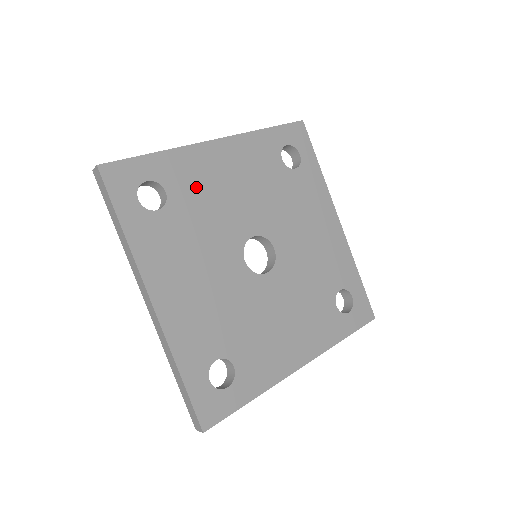
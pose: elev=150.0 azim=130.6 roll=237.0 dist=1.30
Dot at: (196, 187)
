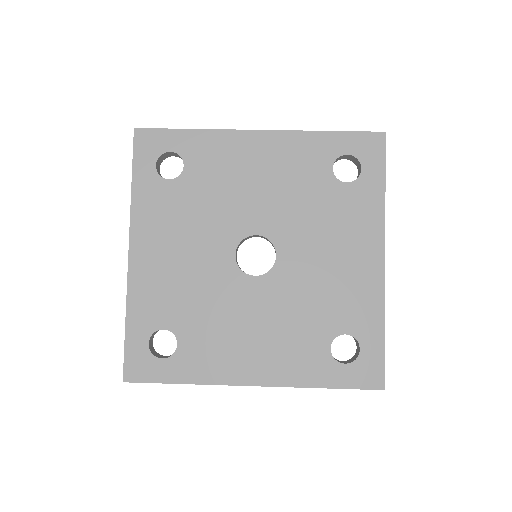
Dot at: (216, 170)
